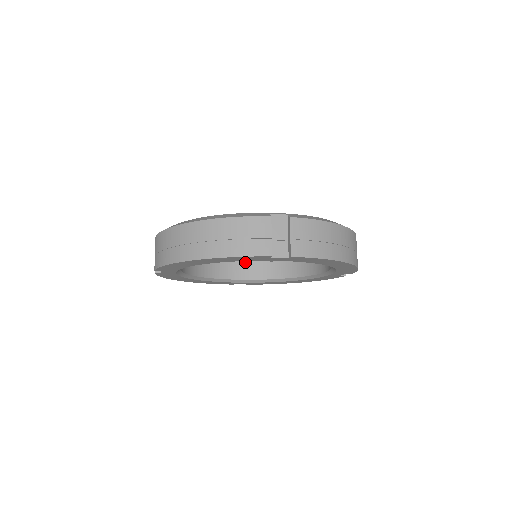
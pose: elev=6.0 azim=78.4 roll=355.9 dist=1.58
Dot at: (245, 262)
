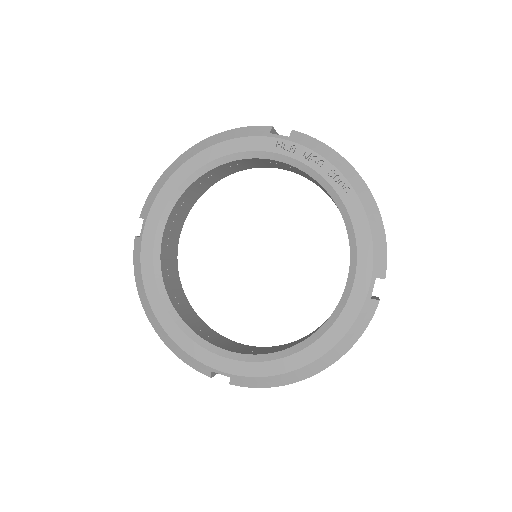
Dot at: (279, 164)
